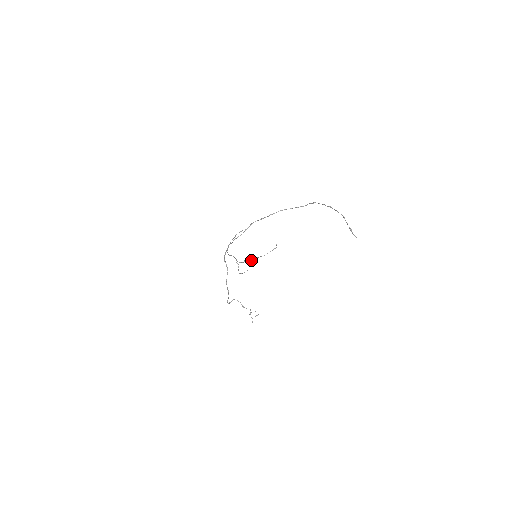
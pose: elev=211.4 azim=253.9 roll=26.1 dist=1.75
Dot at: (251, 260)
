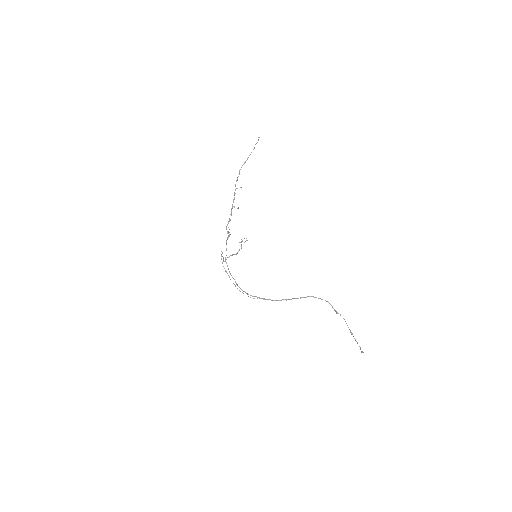
Dot at: occluded
